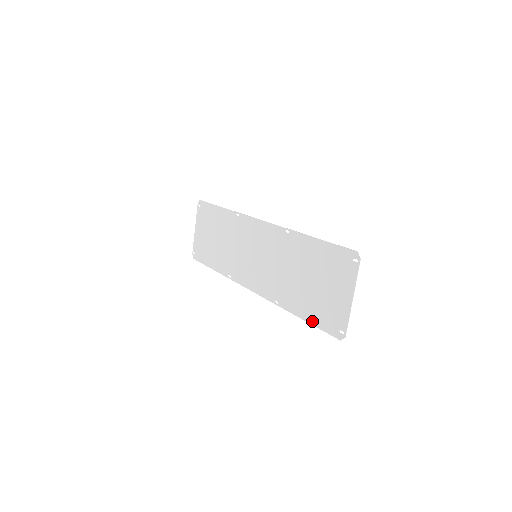
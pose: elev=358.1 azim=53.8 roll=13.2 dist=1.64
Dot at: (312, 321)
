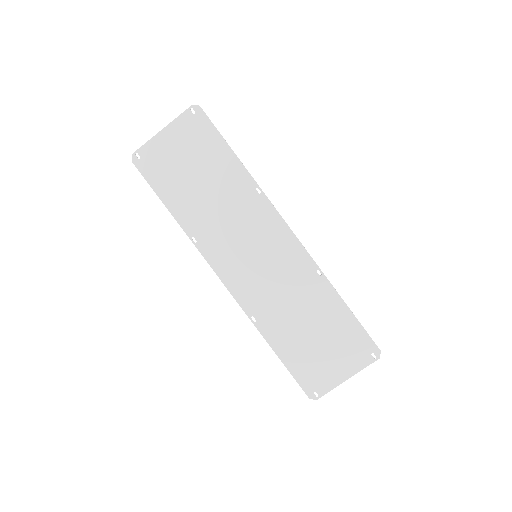
Dot at: (289, 365)
